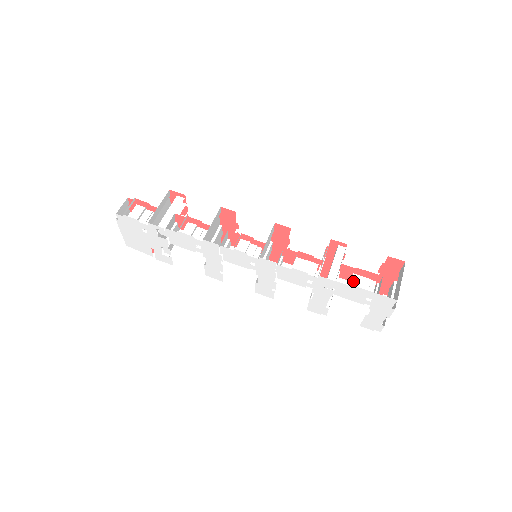
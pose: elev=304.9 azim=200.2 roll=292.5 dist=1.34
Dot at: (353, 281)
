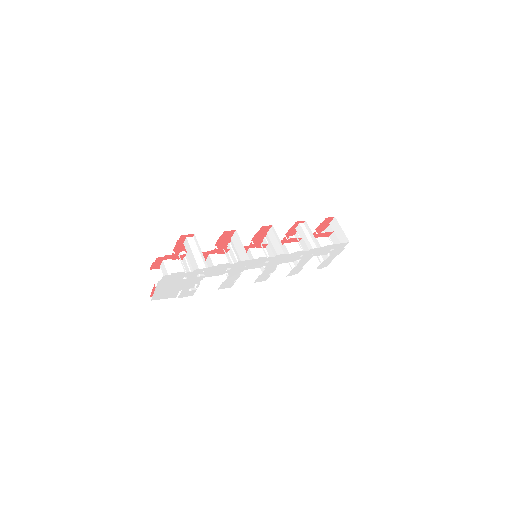
Dot at: (320, 243)
